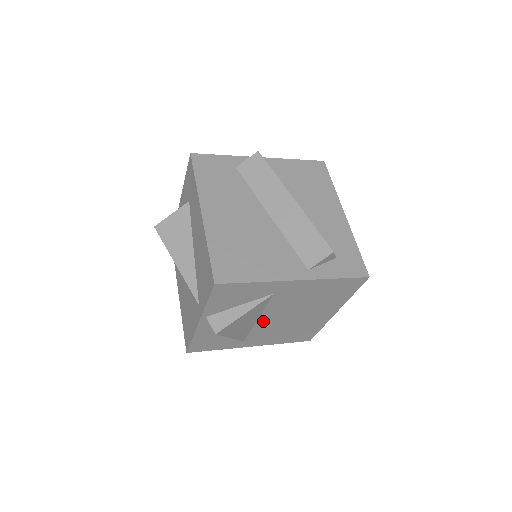
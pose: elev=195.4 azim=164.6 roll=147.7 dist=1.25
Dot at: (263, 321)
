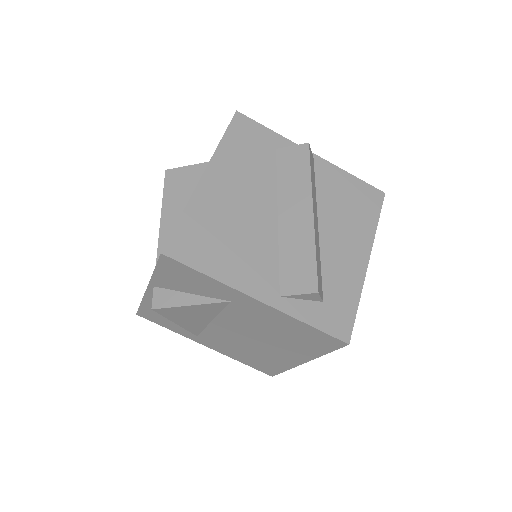
Dot at: (219, 326)
